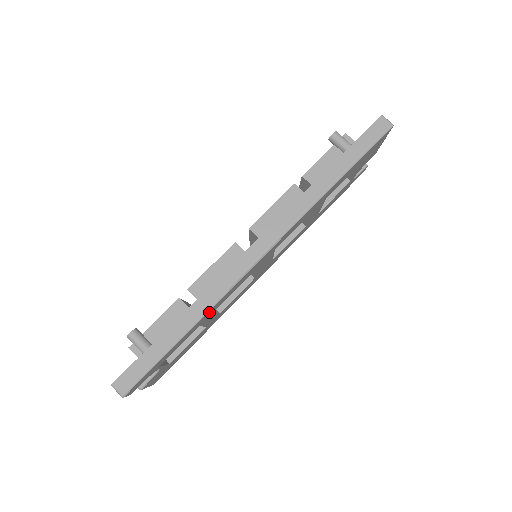
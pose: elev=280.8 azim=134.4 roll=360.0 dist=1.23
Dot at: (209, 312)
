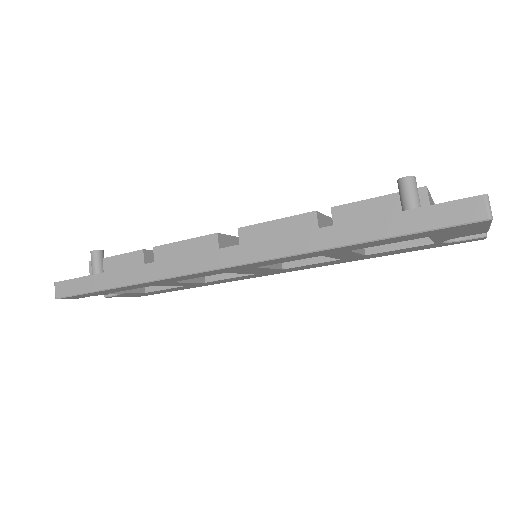
Dot at: (151, 282)
